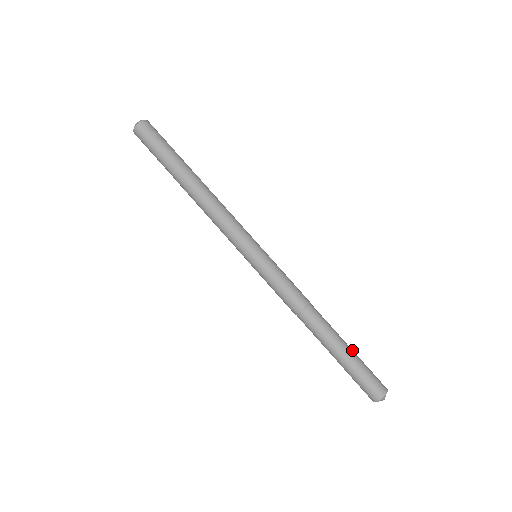
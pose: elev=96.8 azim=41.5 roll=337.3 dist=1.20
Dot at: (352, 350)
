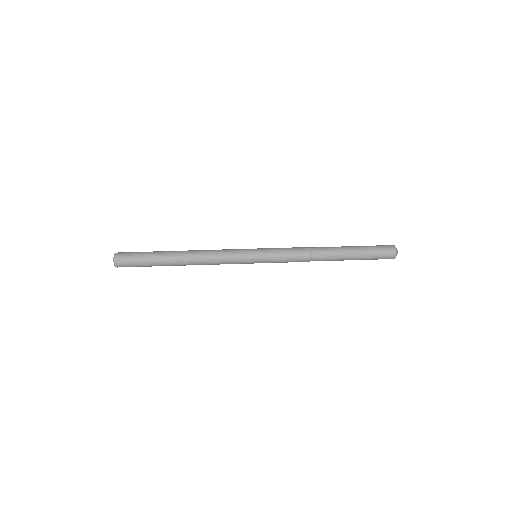
Dot at: (356, 247)
